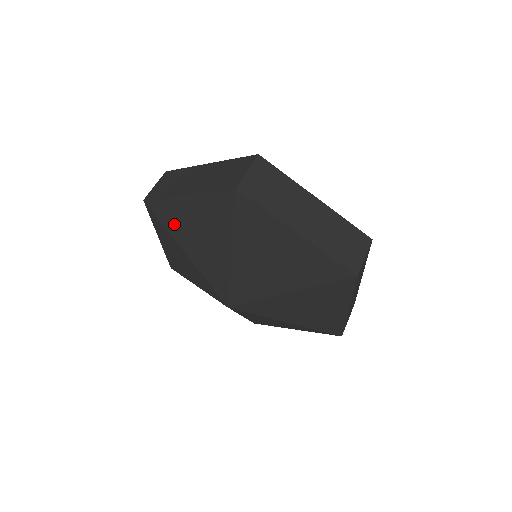
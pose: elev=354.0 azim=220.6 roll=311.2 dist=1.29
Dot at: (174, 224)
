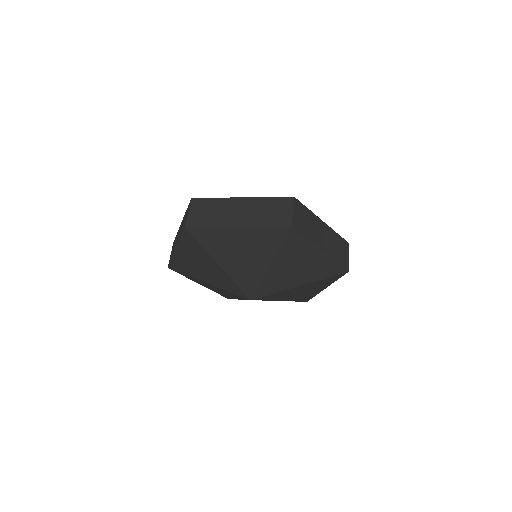
Dot at: (188, 270)
